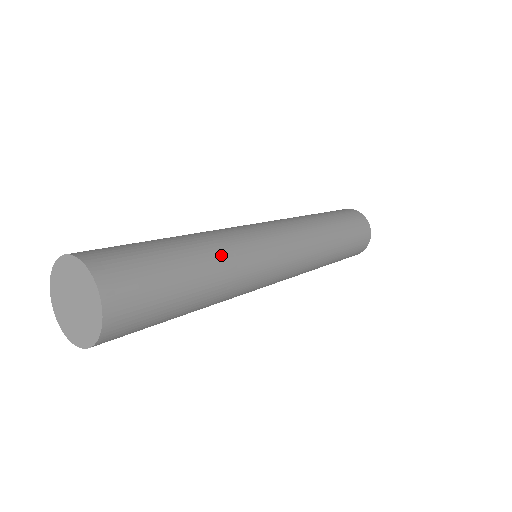
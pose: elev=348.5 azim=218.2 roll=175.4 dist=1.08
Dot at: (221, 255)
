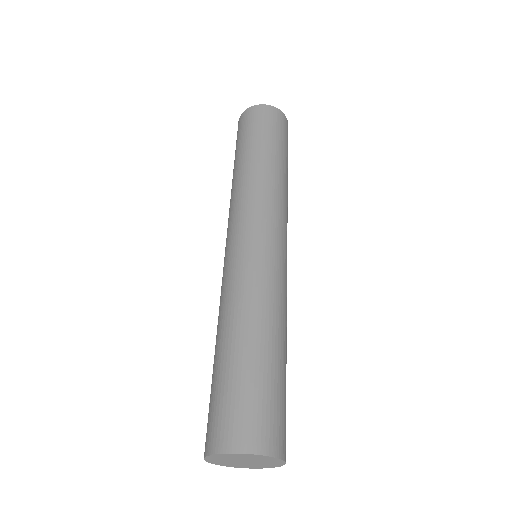
Dot at: occluded
